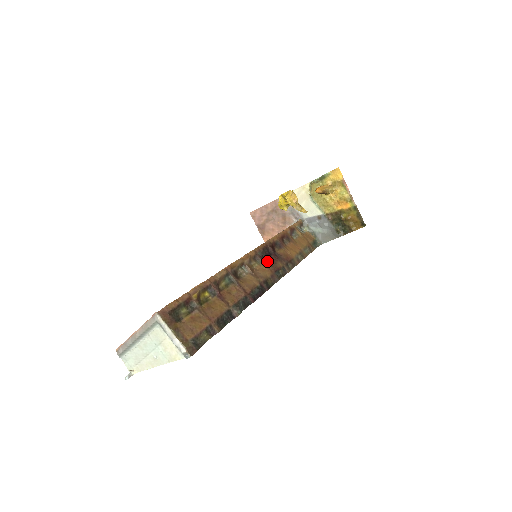
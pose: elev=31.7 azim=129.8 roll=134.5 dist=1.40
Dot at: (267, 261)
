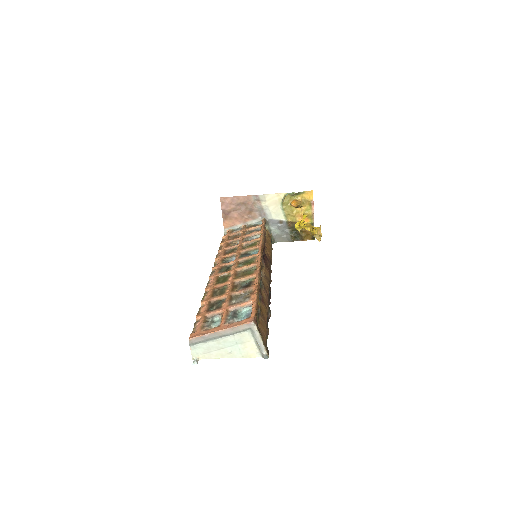
Dot at: (265, 263)
